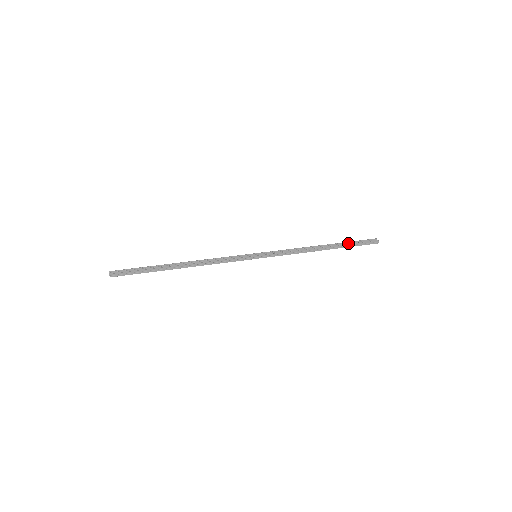
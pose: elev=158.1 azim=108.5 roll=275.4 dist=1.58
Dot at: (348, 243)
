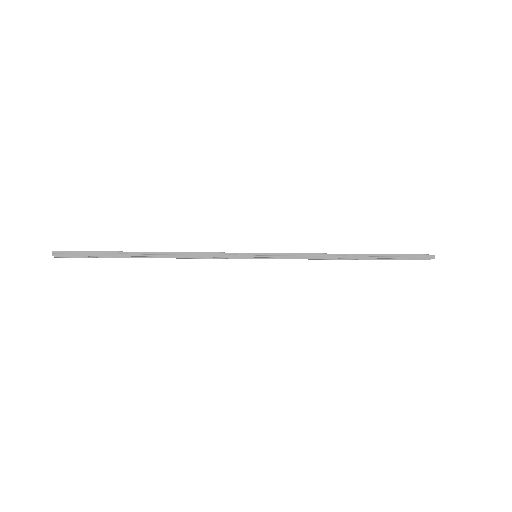
Dot at: (388, 255)
